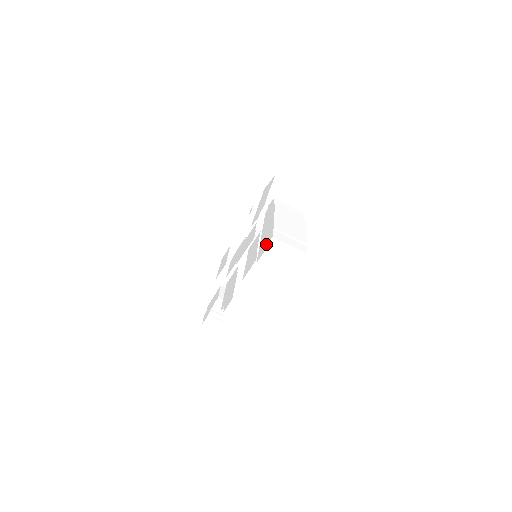
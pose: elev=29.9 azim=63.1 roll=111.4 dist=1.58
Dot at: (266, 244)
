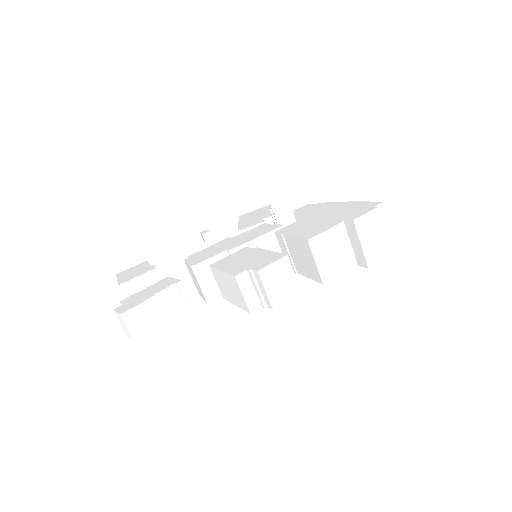
Dot at: (367, 208)
